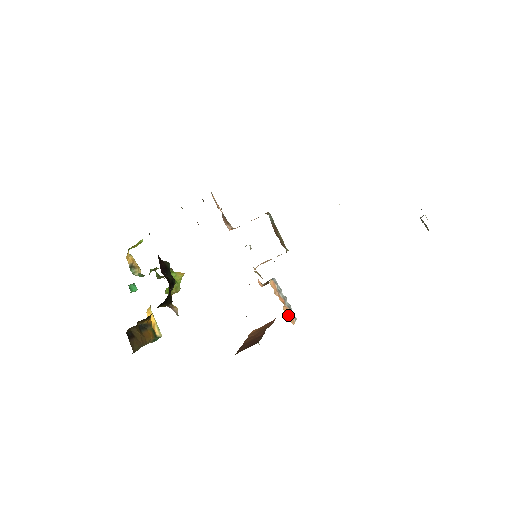
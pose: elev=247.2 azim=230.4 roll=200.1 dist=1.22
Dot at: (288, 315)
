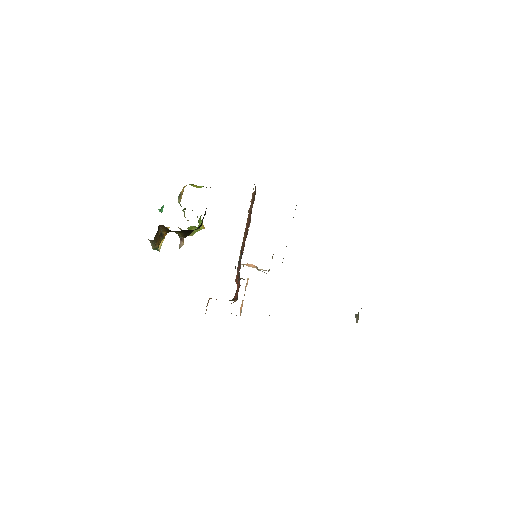
Dot at: (241, 307)
